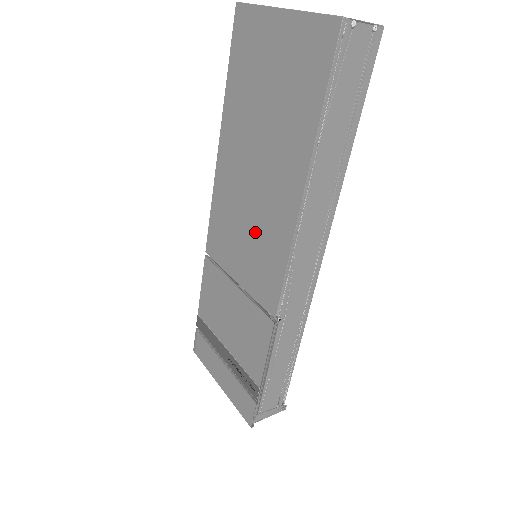
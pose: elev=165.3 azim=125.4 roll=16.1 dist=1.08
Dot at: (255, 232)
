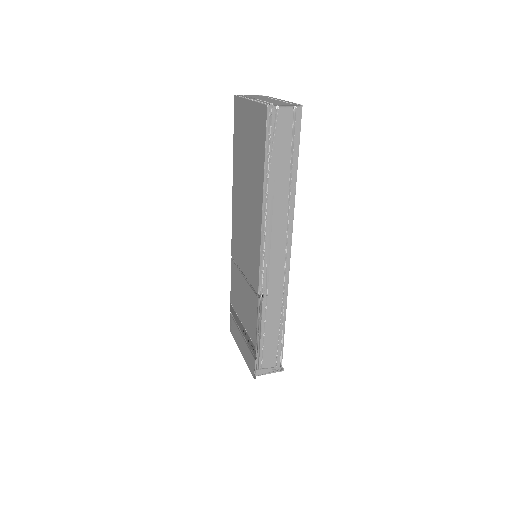
Dot at: (248, 238)
